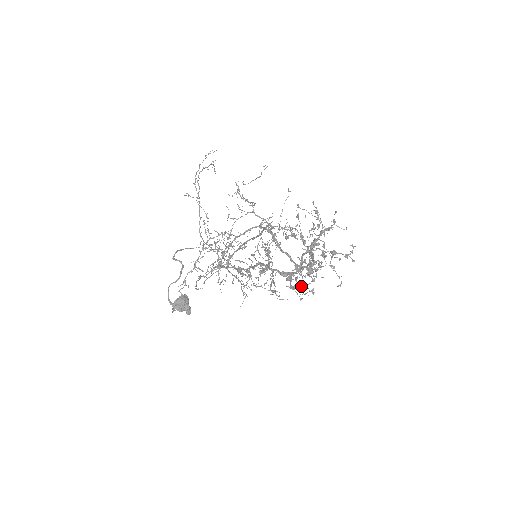
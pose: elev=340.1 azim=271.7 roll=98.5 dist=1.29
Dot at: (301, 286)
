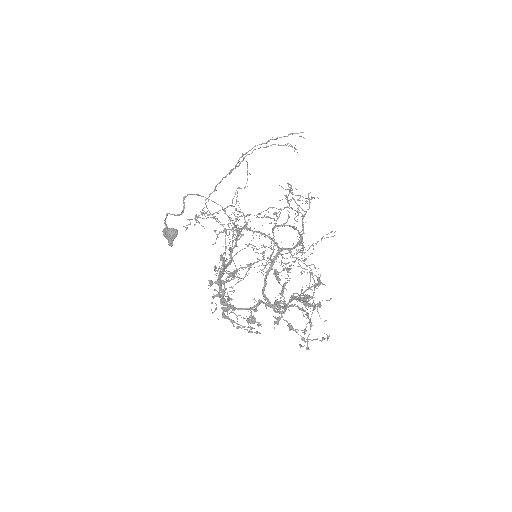
Dot at: (235, 322)
